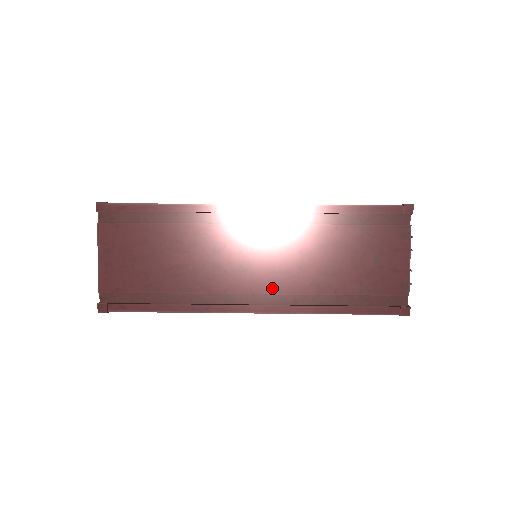
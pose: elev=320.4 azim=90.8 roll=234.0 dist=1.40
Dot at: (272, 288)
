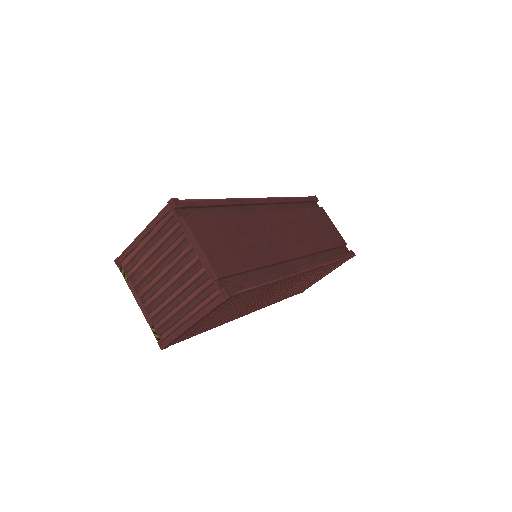
Dot at: (302, 251)
